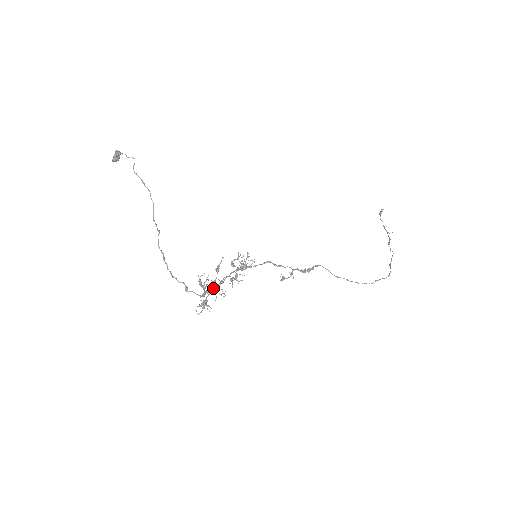
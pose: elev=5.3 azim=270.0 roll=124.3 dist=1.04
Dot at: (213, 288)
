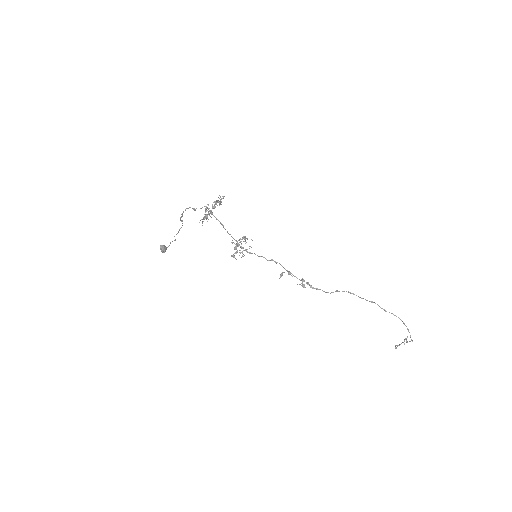
Dot at: (215, 204)
